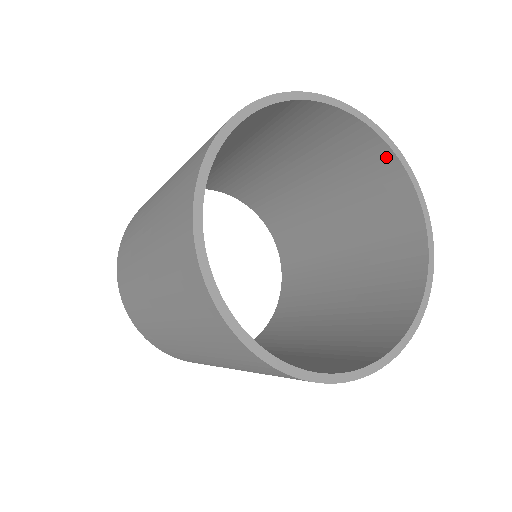
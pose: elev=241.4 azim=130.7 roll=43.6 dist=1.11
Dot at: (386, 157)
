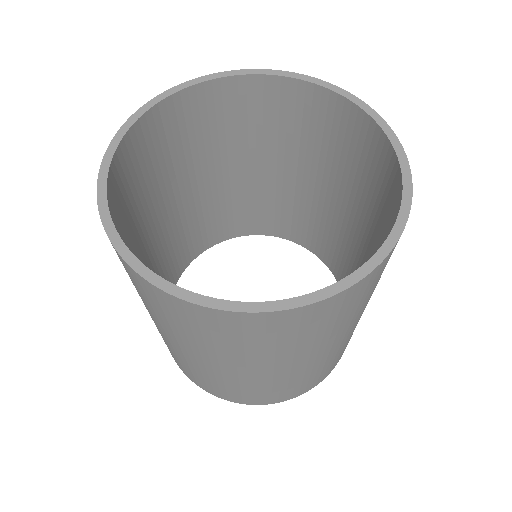
Dot at: (280, 86)
